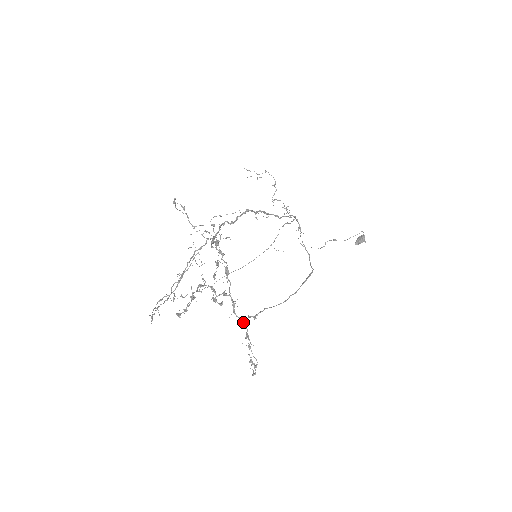
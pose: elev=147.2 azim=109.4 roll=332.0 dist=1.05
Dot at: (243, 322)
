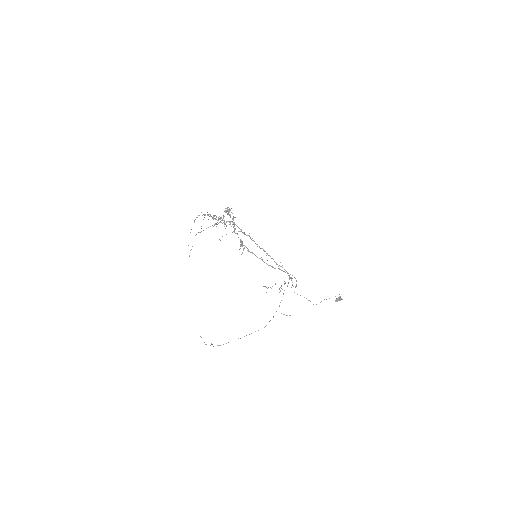
Dot at: occluded
